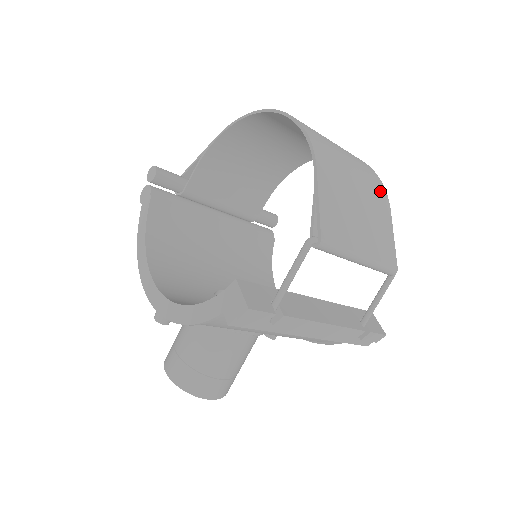
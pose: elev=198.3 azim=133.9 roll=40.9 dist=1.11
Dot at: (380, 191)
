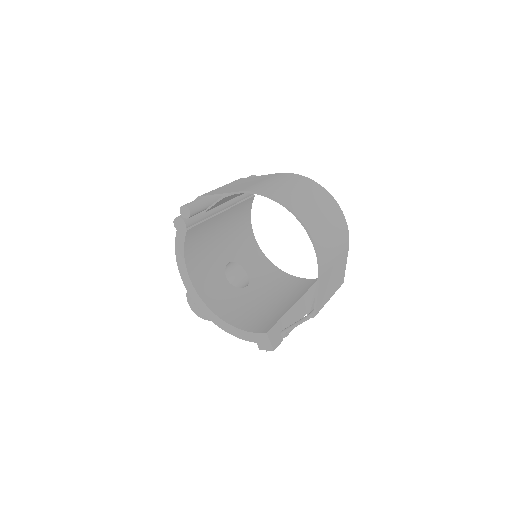
Dot at: (346, 242)
